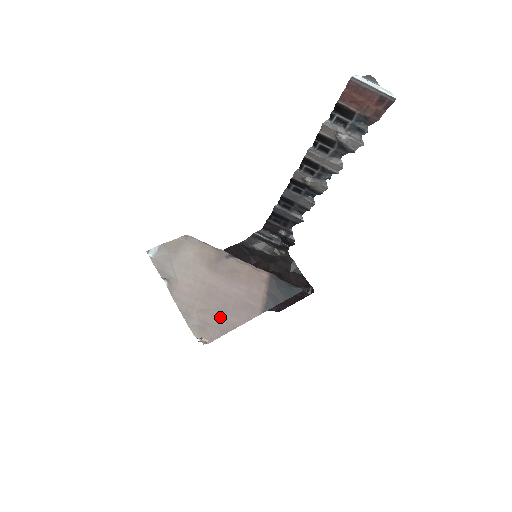
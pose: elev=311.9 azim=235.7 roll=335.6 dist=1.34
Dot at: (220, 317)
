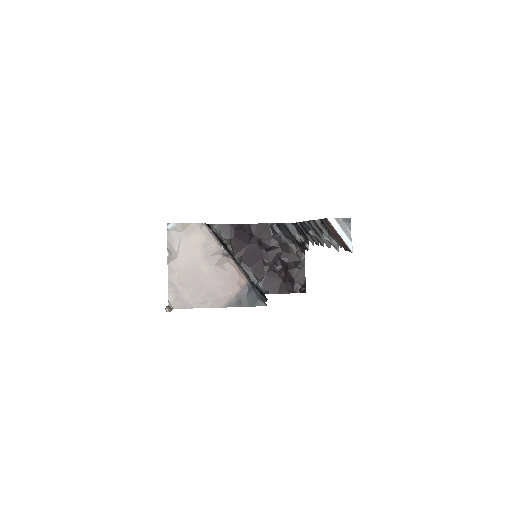
Dot at: (193, 295)
